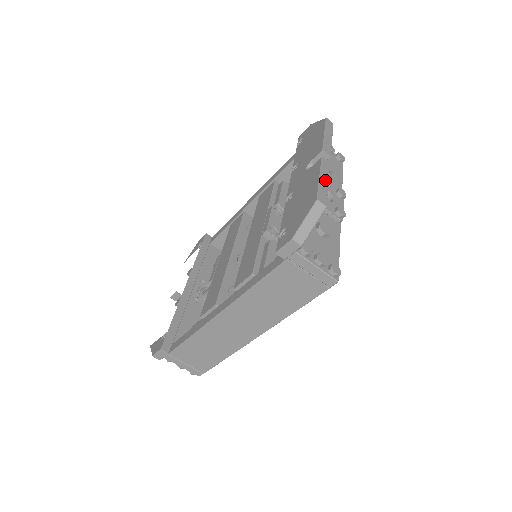
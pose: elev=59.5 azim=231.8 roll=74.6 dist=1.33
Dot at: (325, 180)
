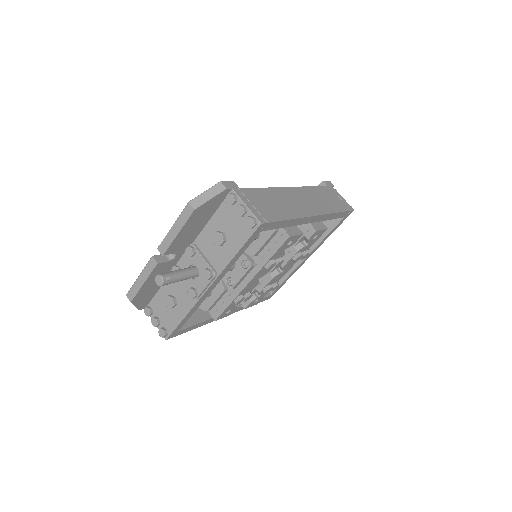
Dot at: occluded
